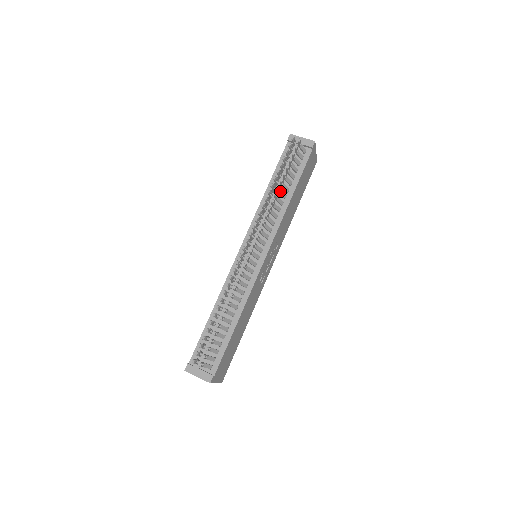
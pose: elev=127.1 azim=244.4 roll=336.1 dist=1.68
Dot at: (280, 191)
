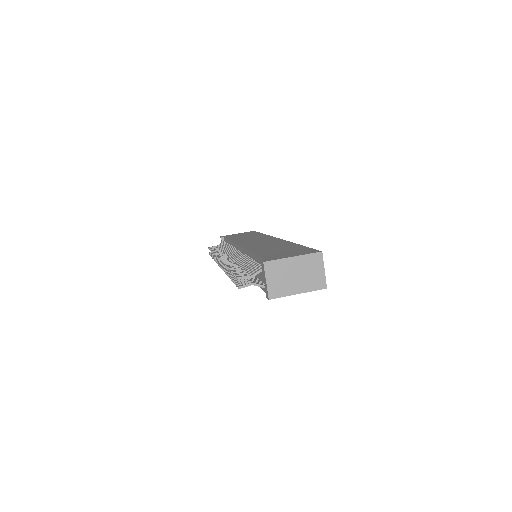
Dot at: occluded
